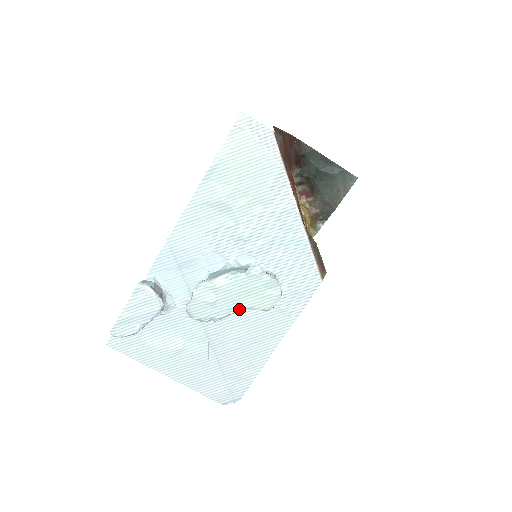
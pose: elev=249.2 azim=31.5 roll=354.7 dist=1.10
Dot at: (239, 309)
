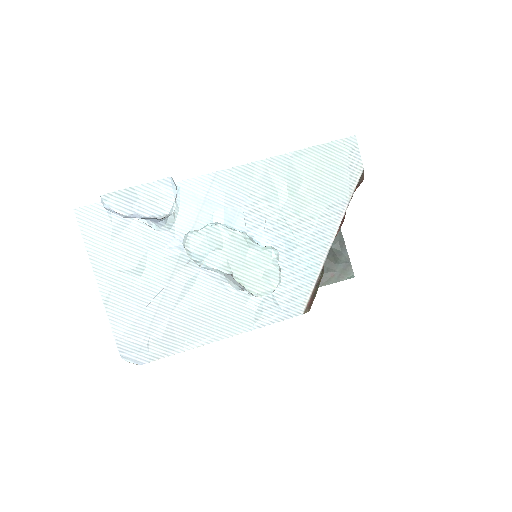
Dot at: (218, 280)
